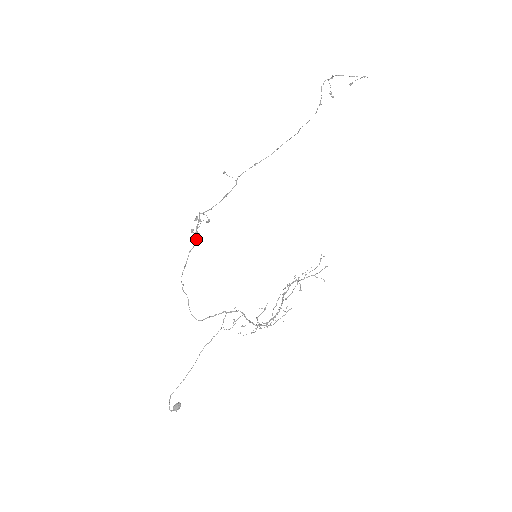
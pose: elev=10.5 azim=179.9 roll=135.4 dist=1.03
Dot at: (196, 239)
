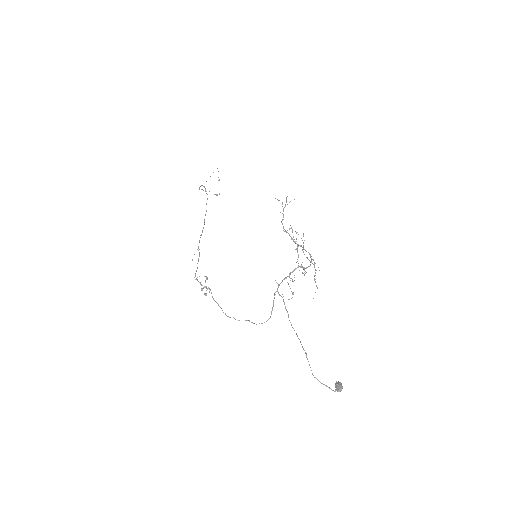
Dot at: occluded
